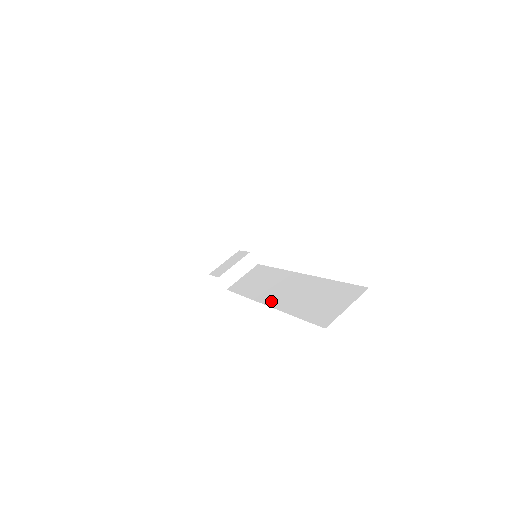
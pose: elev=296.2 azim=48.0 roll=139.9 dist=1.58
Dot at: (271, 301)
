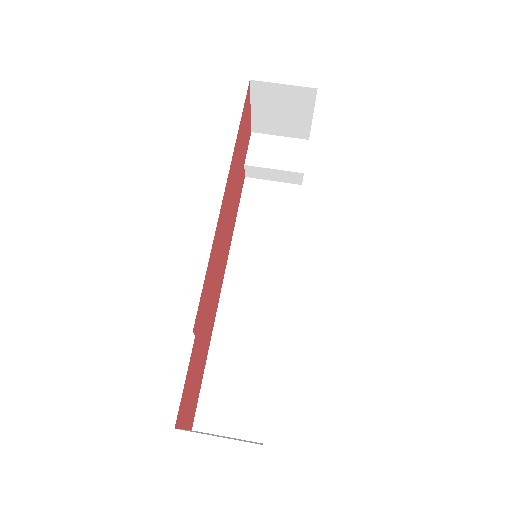
Dot at: (228, 295)
